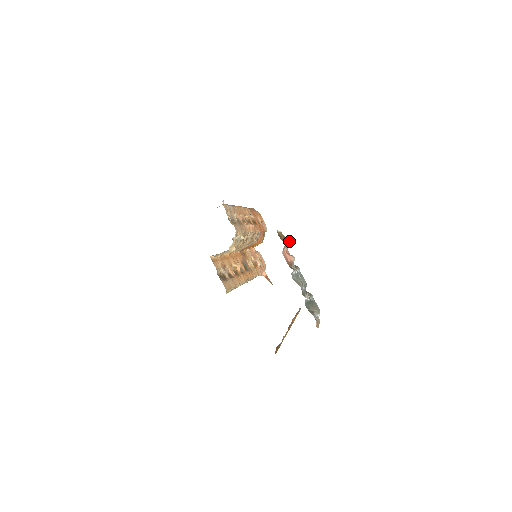
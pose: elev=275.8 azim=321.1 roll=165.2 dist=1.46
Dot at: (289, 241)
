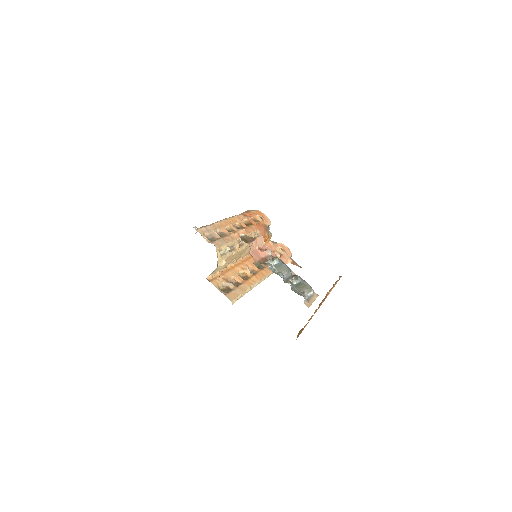
Dot at: (260, 238)
